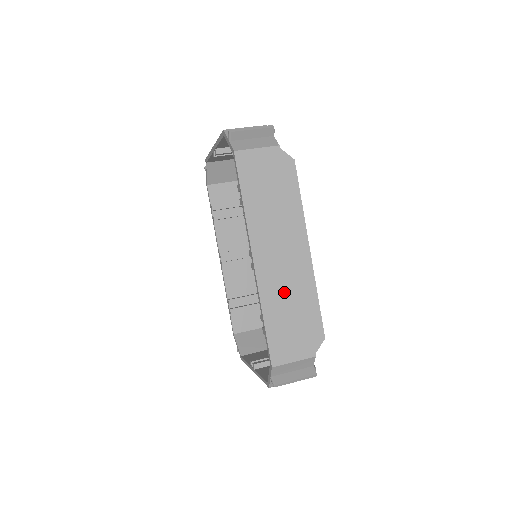
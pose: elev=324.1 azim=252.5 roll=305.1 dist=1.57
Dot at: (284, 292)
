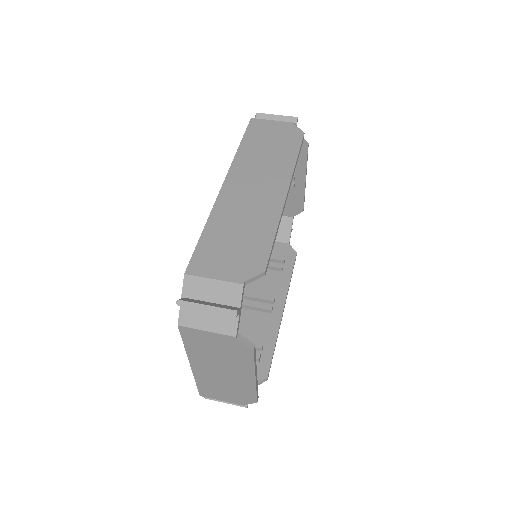
Dot at: (240, 215)
